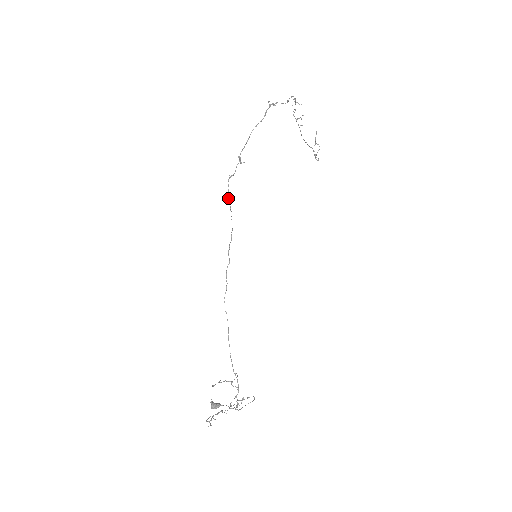
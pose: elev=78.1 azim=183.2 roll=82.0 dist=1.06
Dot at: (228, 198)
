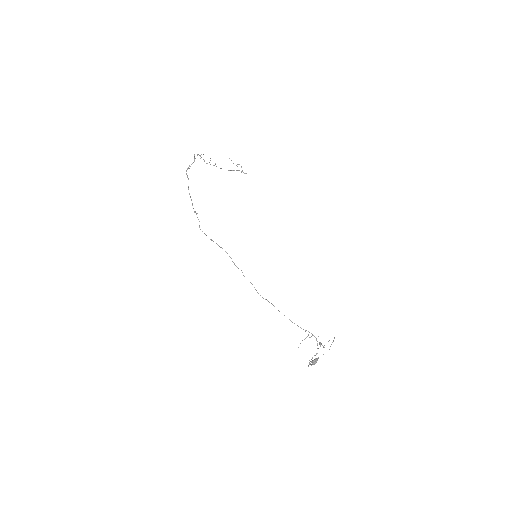
Dot at: occluded
